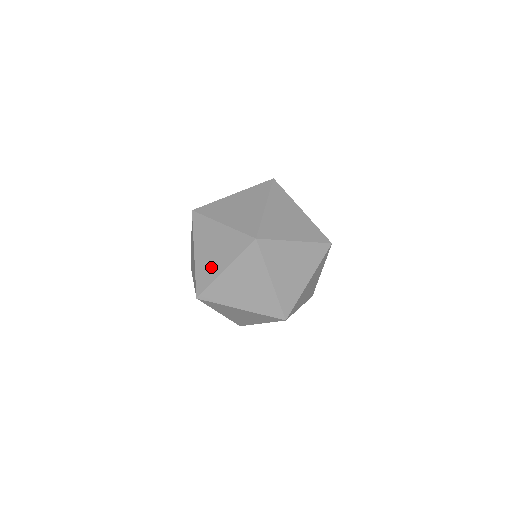
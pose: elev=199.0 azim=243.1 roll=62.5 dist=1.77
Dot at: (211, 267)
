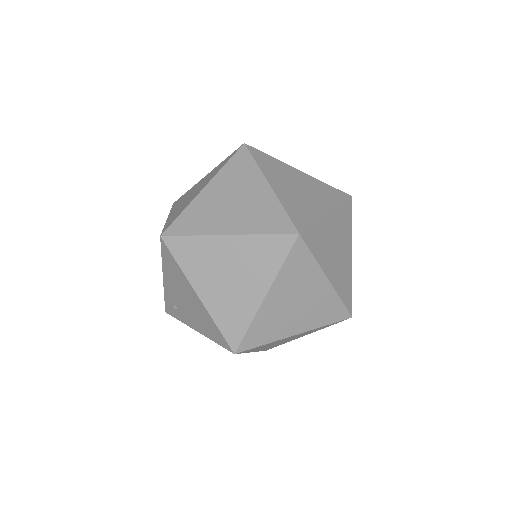
Dot at: (187, 202)
